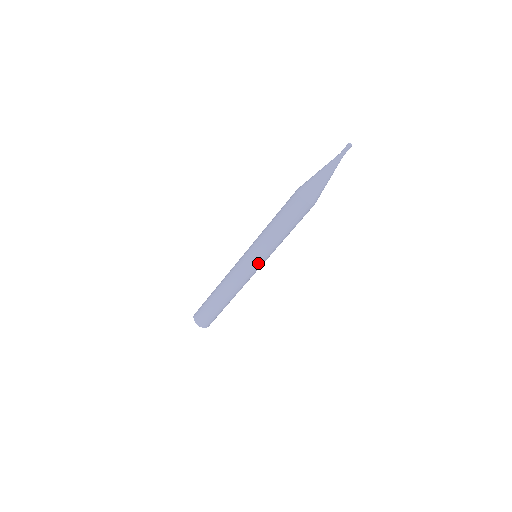
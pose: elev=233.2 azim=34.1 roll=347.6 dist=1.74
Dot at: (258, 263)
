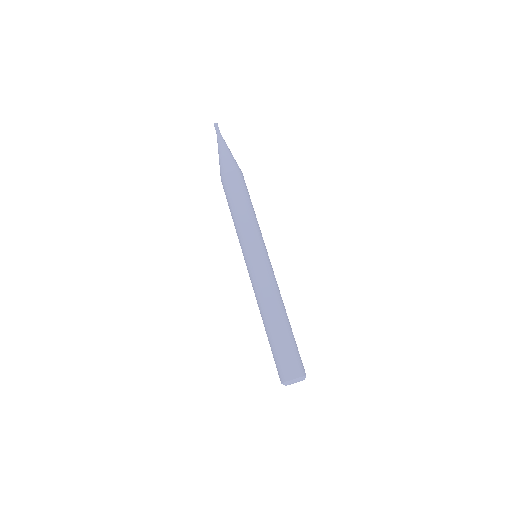
Dot at: (265, 251)
